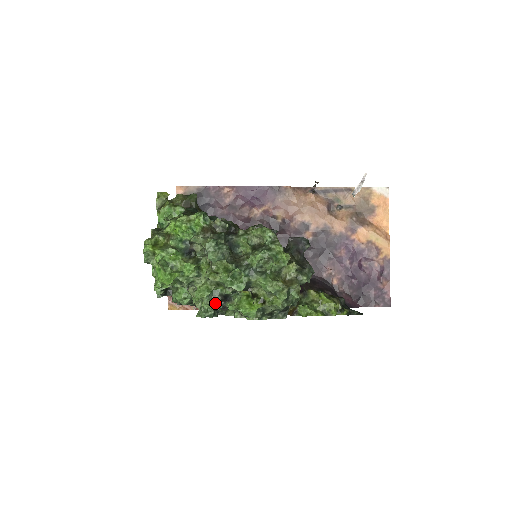
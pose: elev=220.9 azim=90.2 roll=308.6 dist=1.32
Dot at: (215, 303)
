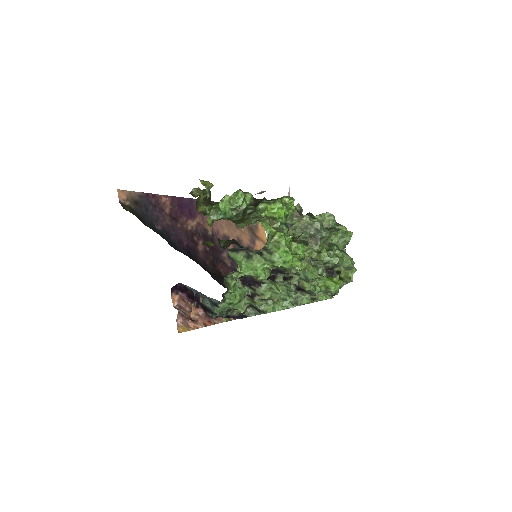
Dot at: occluded
